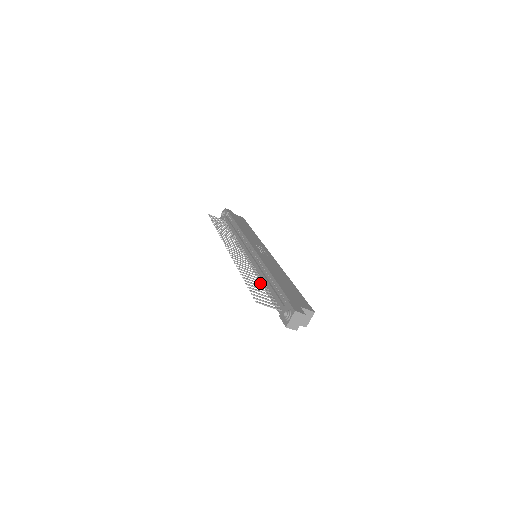
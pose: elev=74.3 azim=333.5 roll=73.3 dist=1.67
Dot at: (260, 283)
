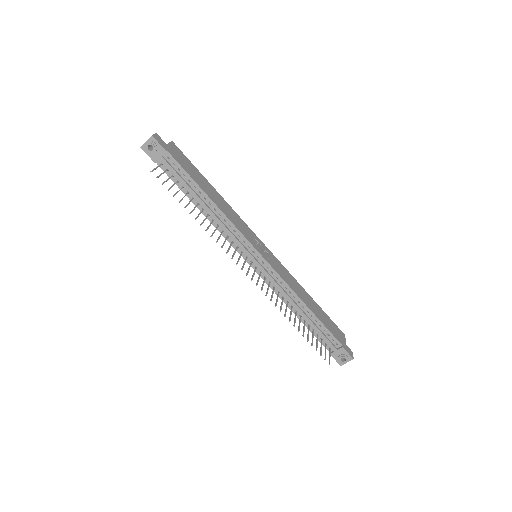
Dot at: occluded
